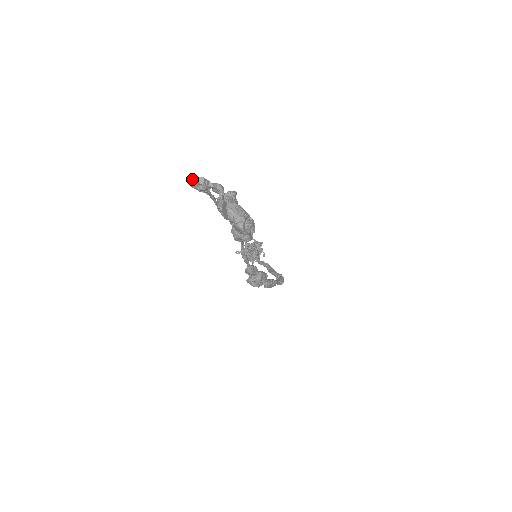
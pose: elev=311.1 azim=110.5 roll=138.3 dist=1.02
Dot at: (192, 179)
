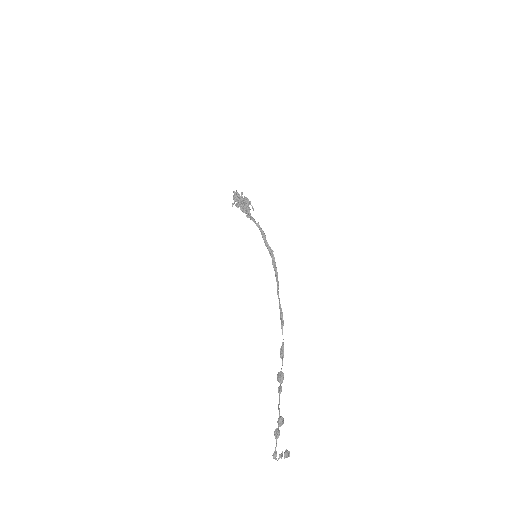
Dot at: occluded
